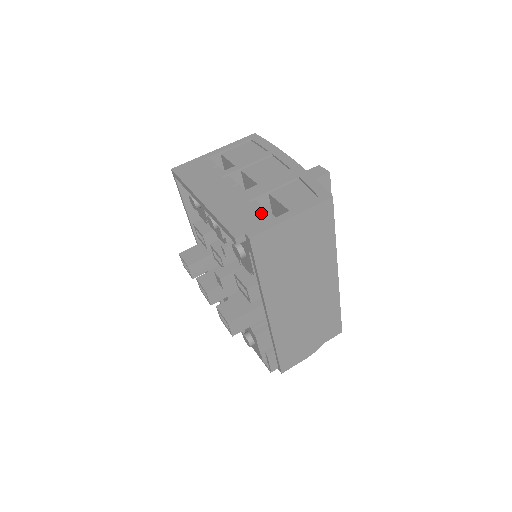
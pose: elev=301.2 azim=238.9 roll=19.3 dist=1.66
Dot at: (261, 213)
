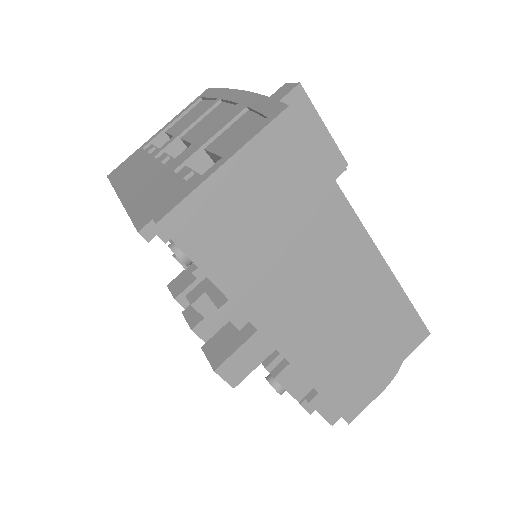
Dot at: (183, 179)
